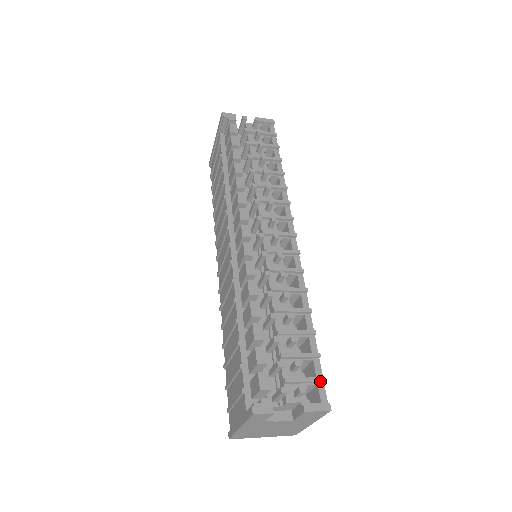
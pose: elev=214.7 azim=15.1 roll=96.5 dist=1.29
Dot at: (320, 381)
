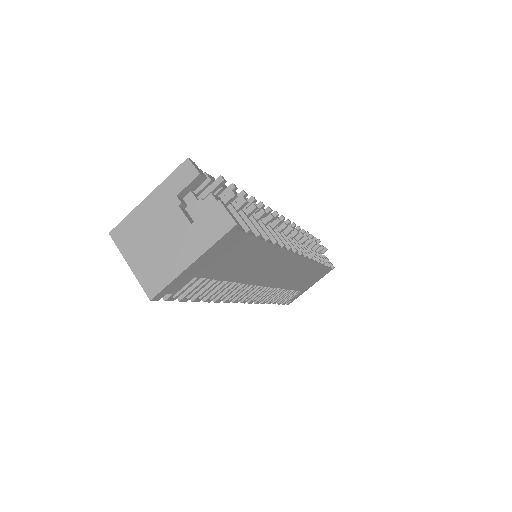
Dot at: (246, 224)
